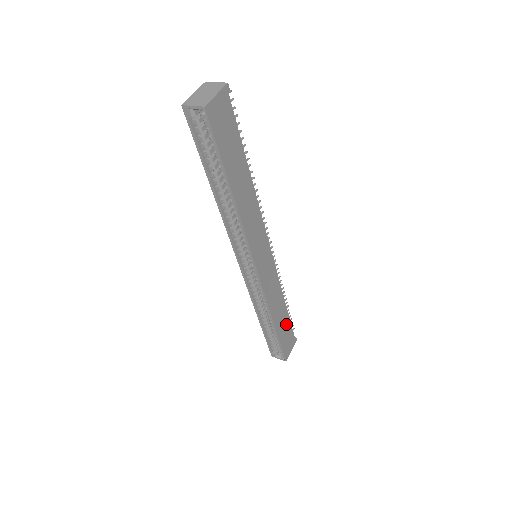
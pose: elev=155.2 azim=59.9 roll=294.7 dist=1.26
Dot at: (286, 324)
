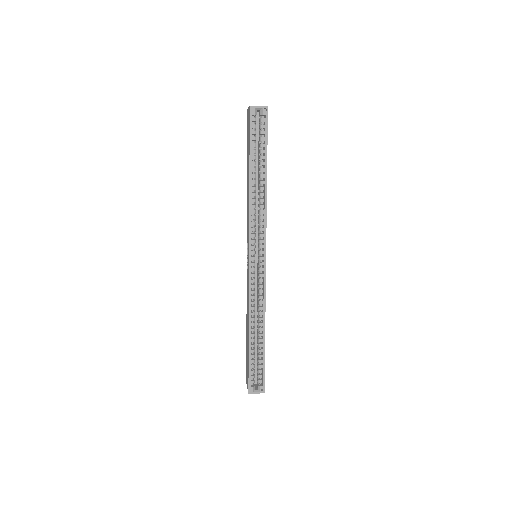
Dot at: occluded
